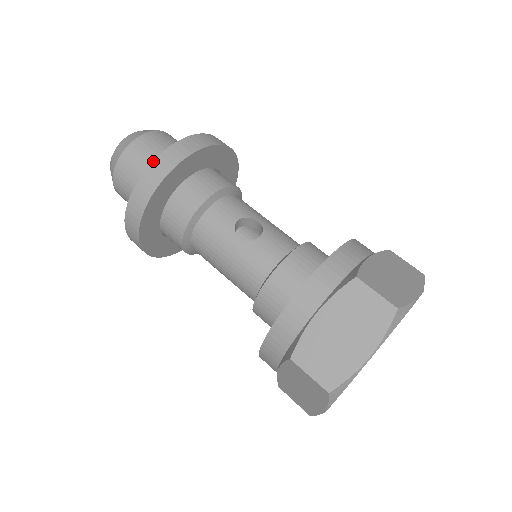
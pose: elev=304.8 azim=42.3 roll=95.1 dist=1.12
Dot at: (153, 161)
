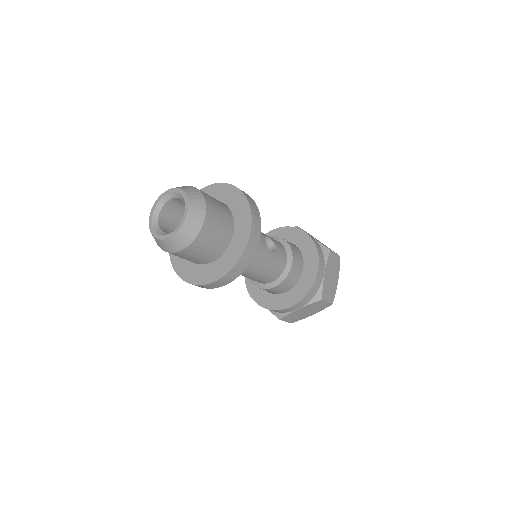
Dot at: (252, 224)
